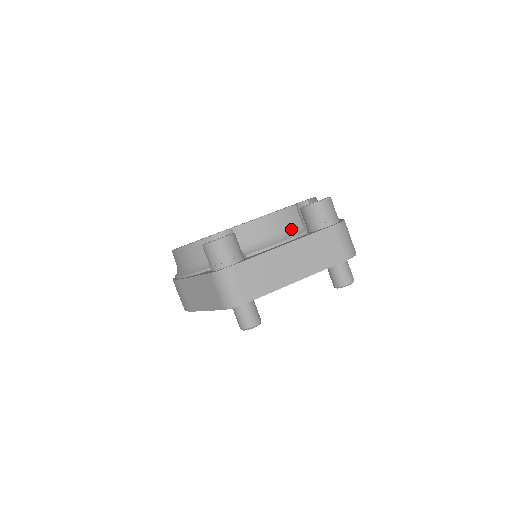
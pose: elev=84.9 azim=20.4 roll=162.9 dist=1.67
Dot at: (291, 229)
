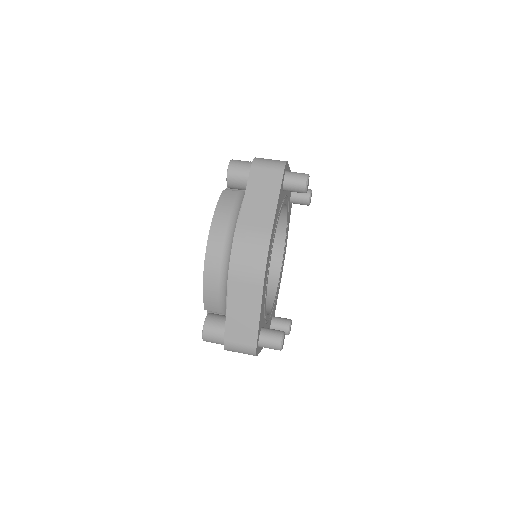
Dot at: occluded
